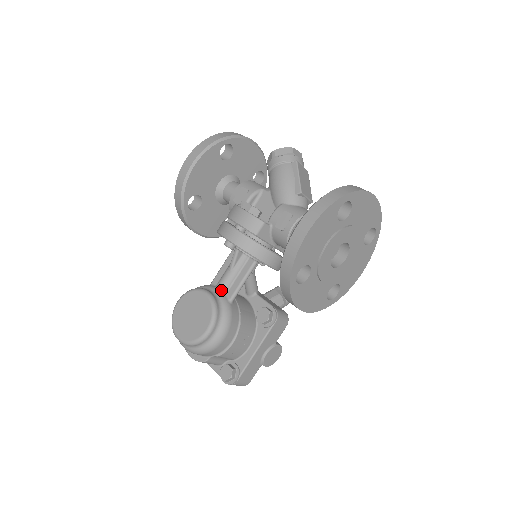
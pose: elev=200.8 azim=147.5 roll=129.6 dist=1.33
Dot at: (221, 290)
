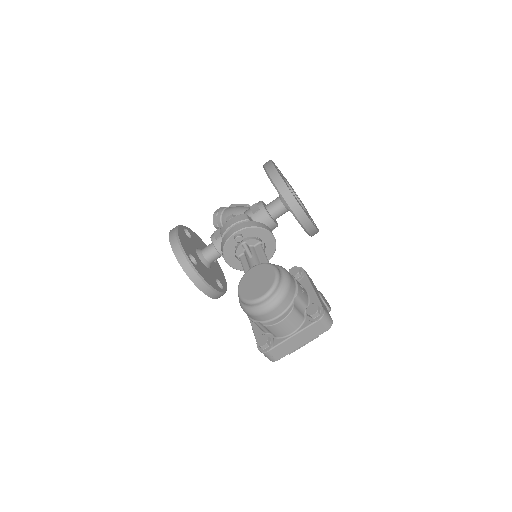
Dot at: occluded
